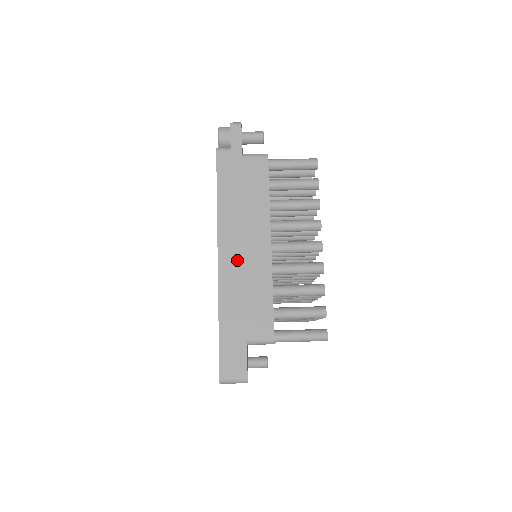
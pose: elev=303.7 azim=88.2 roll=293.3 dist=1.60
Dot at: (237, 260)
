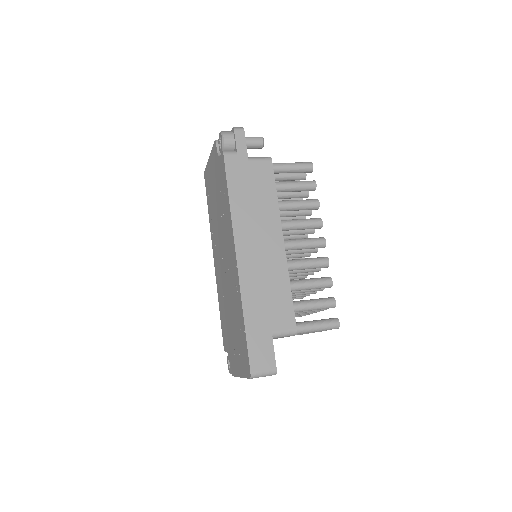
Dot at: (254, 258)
